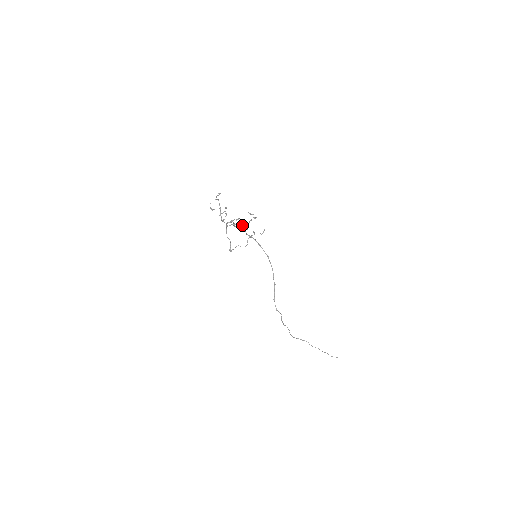
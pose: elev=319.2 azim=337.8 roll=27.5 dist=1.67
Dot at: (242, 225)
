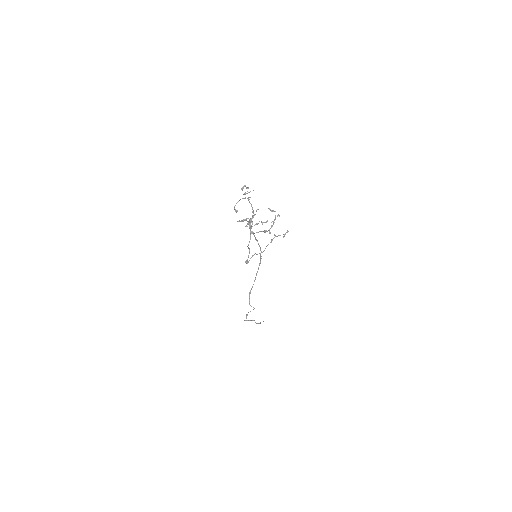
Dot at: occluded
